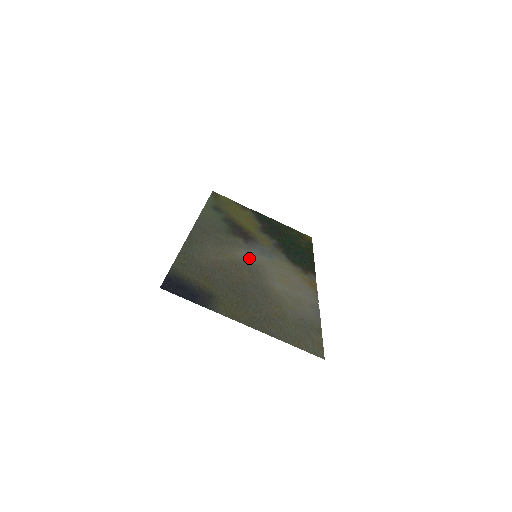
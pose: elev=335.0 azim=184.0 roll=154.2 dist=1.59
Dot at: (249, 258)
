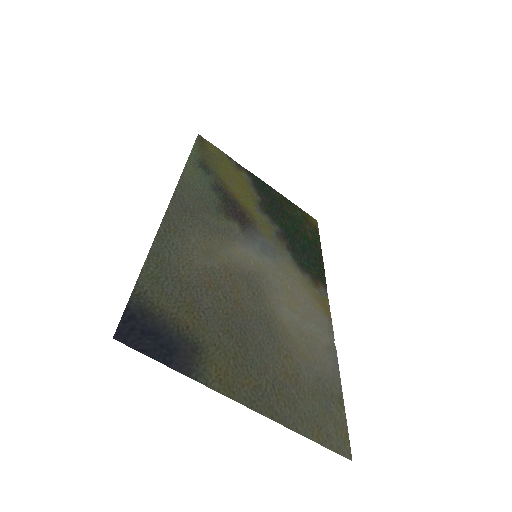
Dot at: (248, 261)
